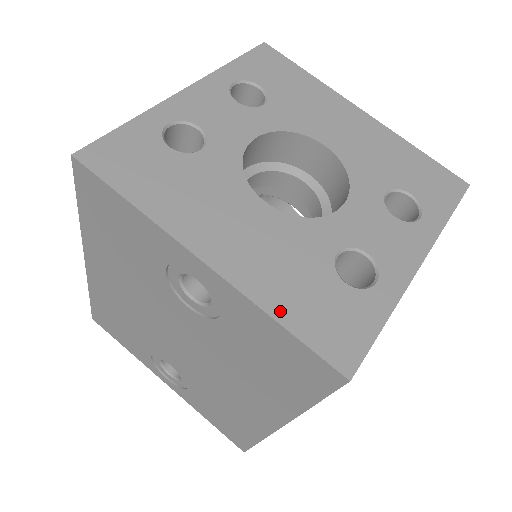
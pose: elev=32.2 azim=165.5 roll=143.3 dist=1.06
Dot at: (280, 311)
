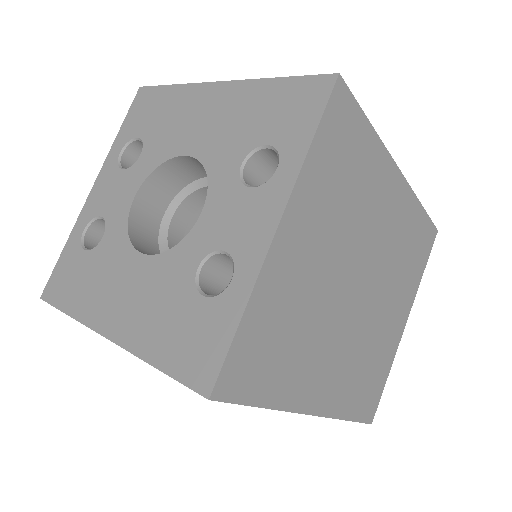
Dot at: (155, 355)
